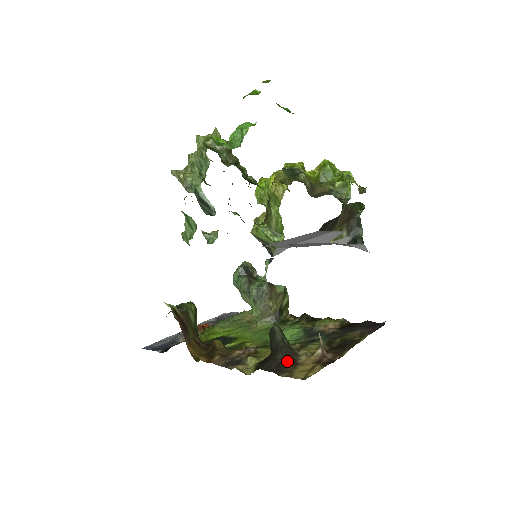
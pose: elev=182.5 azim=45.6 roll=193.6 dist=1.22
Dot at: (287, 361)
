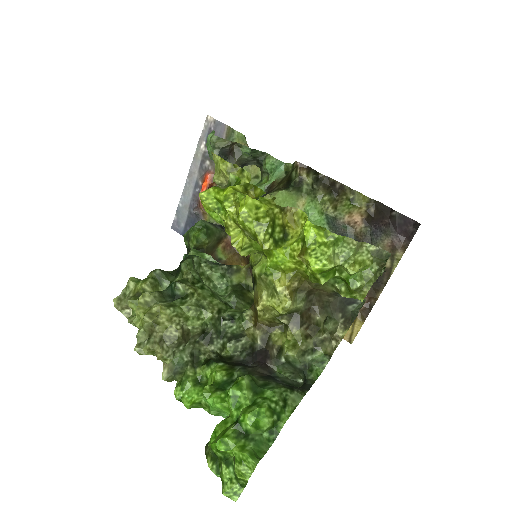
Dot at: occluded
